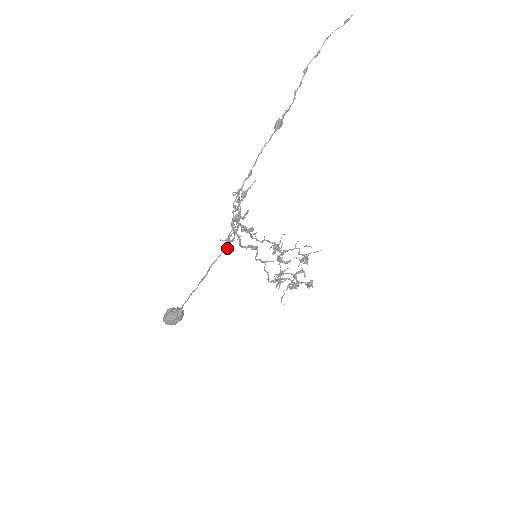
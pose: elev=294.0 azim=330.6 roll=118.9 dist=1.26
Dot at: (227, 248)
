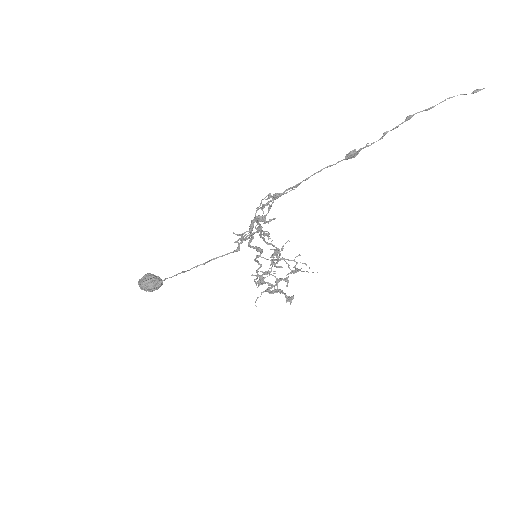
Dot at: (239, 250)
